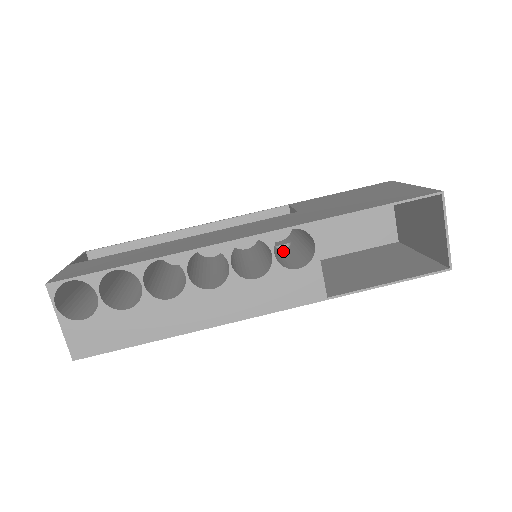
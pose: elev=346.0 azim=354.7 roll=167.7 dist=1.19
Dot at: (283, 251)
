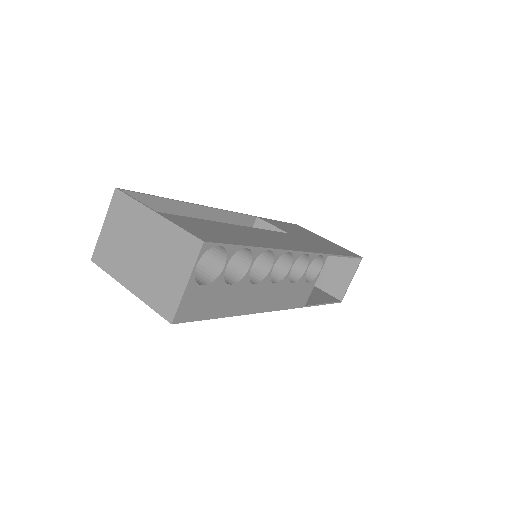
Dot at: occluded
